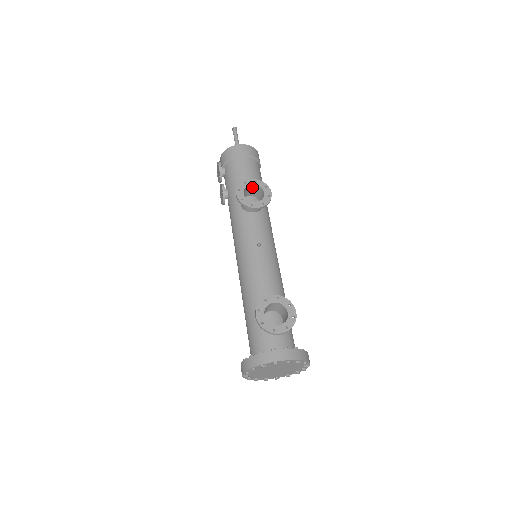
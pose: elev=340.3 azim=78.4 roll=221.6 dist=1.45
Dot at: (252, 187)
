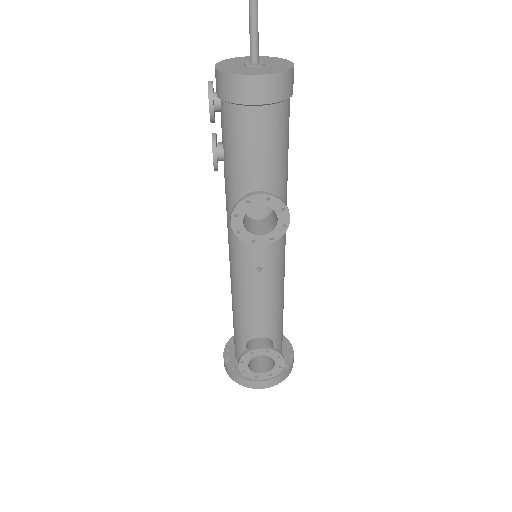
Dot at: (260, 202)
